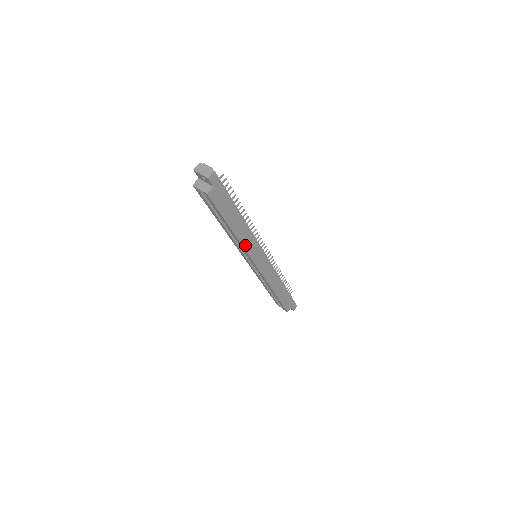
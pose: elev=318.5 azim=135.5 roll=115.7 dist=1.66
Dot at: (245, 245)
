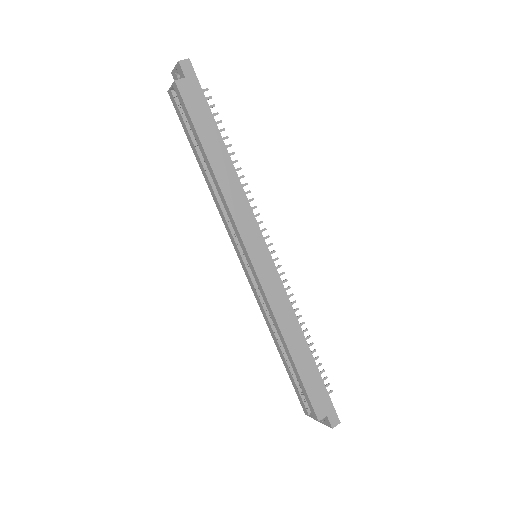
Dot at: (231, 204)
